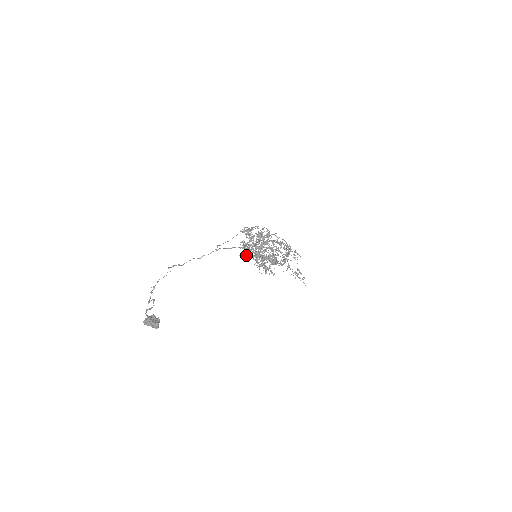
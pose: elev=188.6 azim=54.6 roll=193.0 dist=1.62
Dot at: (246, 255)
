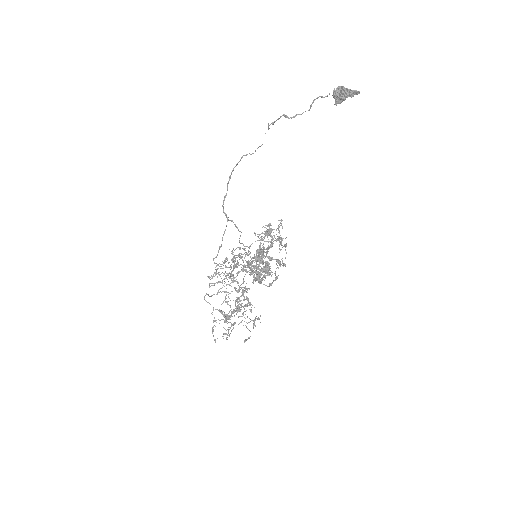
Dot at: (239, 254)
